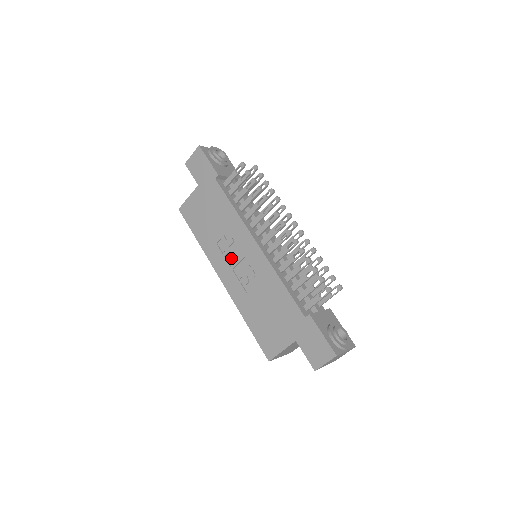
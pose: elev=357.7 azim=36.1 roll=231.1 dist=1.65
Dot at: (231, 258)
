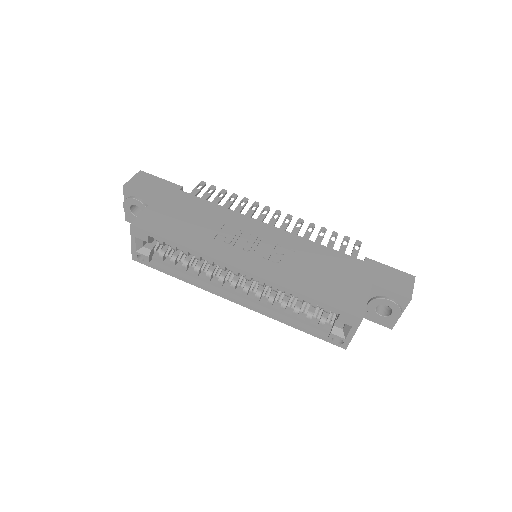
Dot at: (244, 245)
